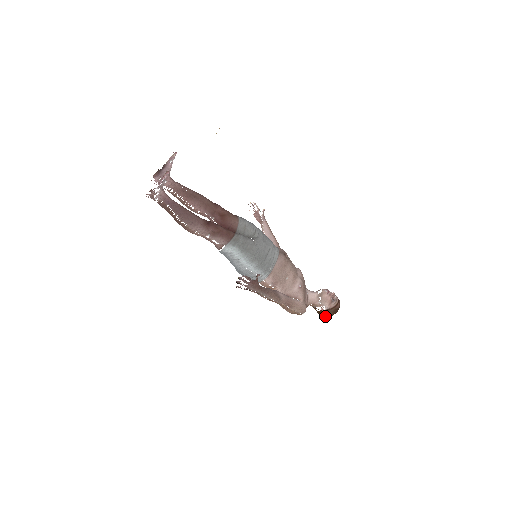
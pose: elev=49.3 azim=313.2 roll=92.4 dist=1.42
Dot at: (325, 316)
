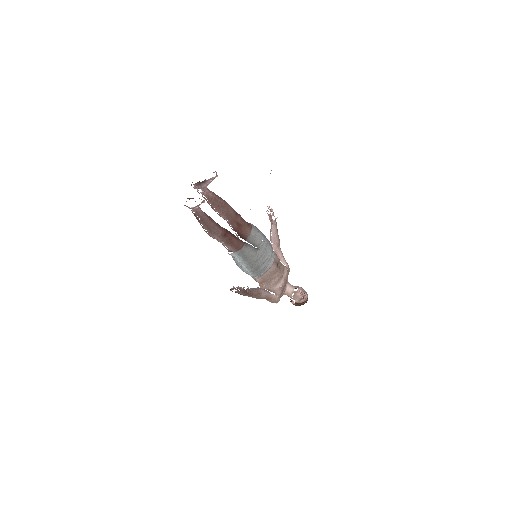
Dot at: (293, 304)
